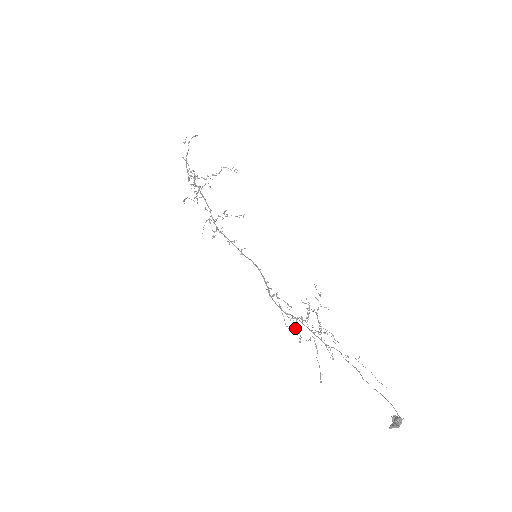
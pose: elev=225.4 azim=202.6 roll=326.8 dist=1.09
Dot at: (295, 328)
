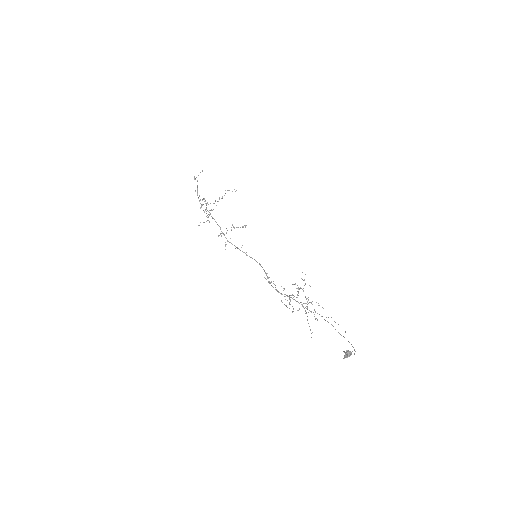
Dot at: (289, 303)
